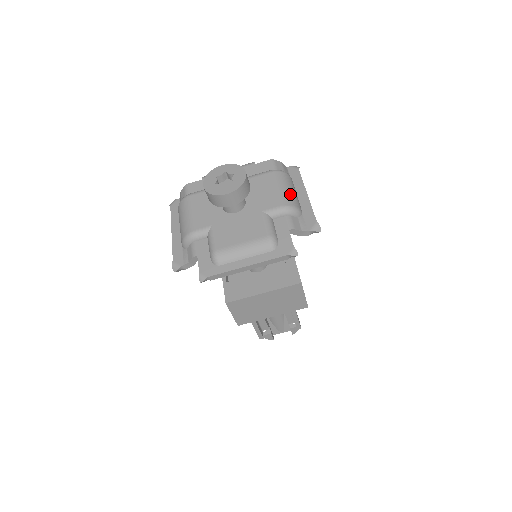
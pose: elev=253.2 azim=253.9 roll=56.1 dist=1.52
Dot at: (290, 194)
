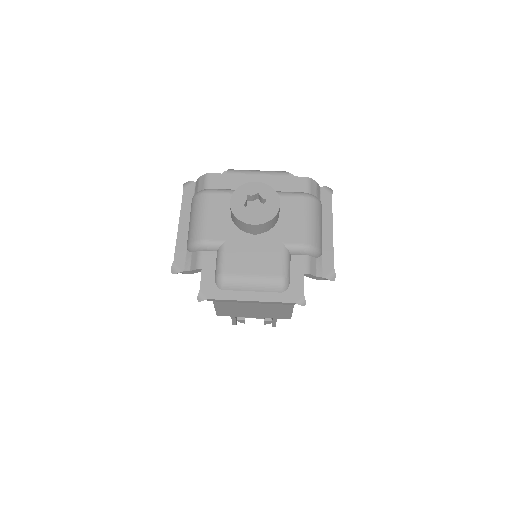
Dot at: (316, 230)
